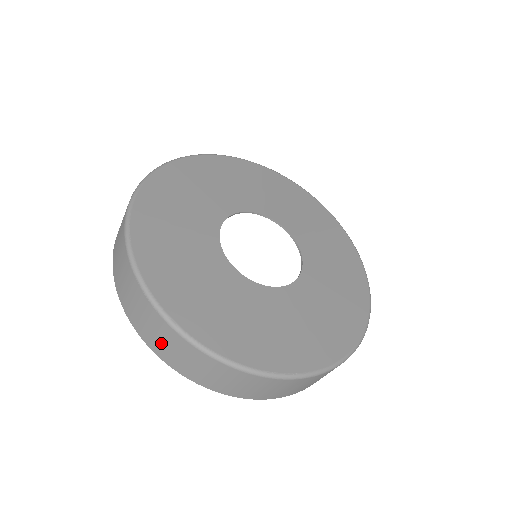
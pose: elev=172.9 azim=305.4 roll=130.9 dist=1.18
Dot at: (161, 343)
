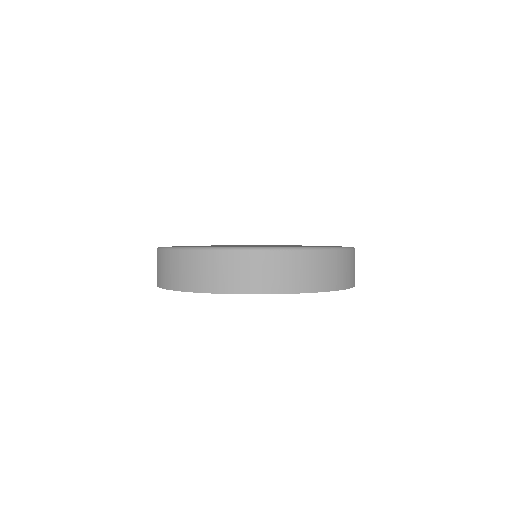
Dot at: (162, 273)
